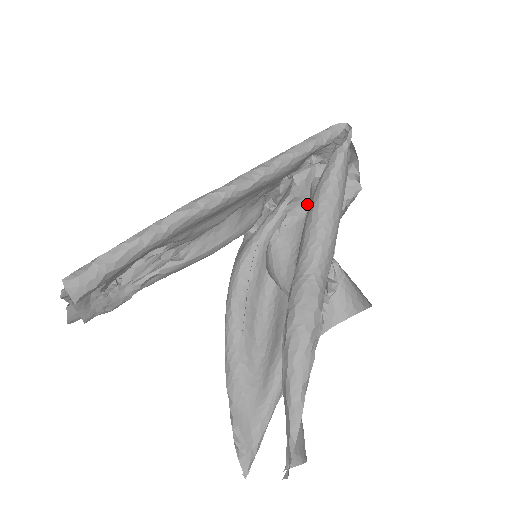
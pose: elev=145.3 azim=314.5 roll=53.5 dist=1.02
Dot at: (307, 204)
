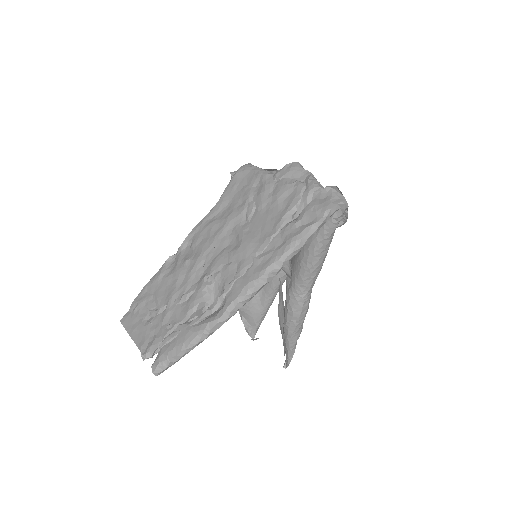
Dot at: occluded
